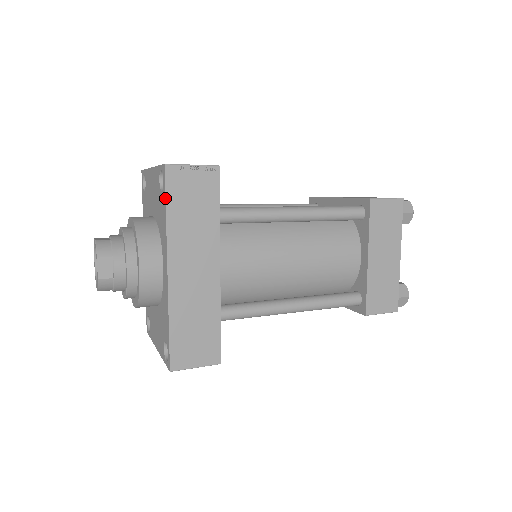
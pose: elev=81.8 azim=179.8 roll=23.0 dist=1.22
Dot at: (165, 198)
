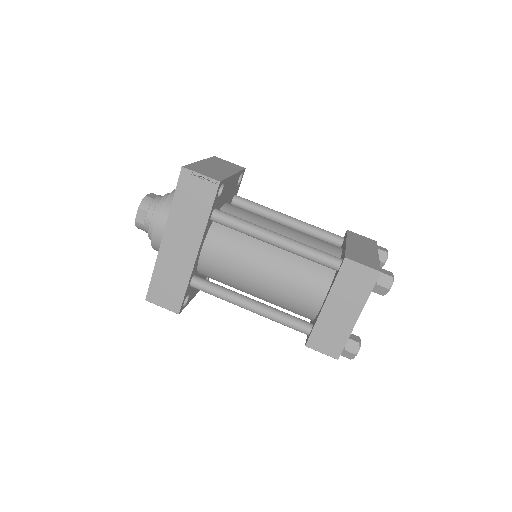
Dot at: (175, 189)
